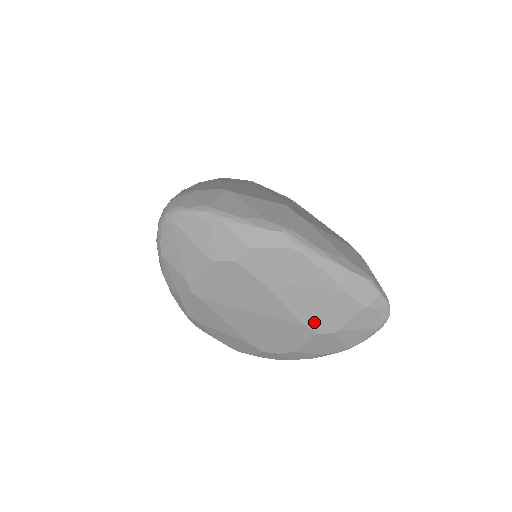
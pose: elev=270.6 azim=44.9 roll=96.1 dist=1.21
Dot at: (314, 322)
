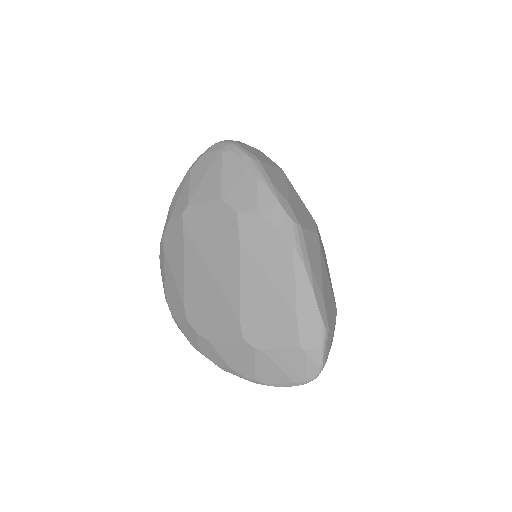
Dot at: (249, 323)
